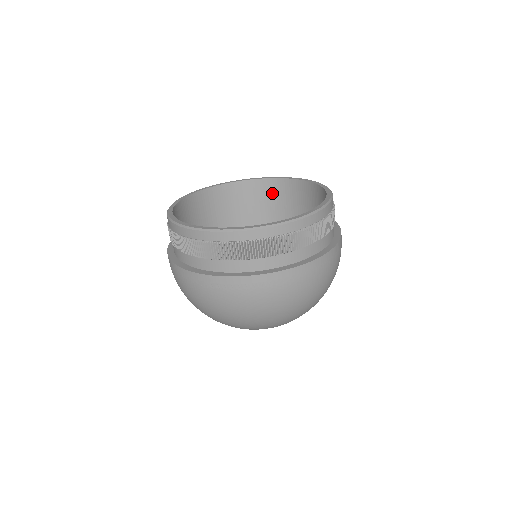
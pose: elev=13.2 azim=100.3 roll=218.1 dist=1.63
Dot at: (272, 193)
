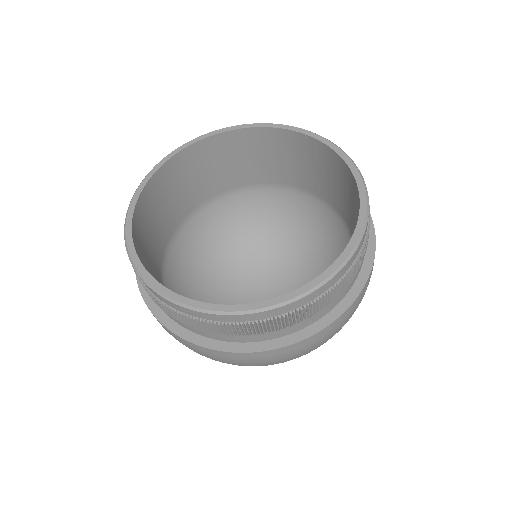
Dot at: (328, 164)
